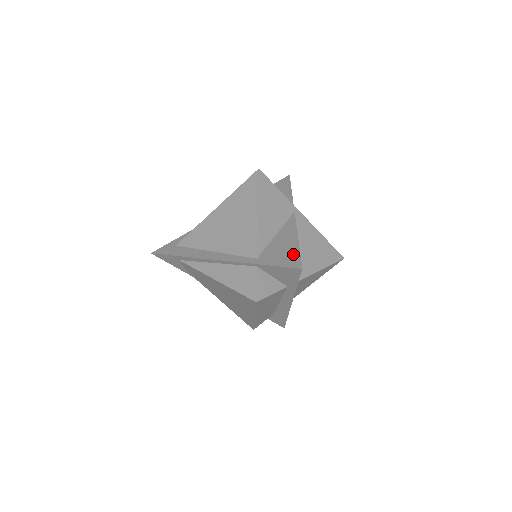
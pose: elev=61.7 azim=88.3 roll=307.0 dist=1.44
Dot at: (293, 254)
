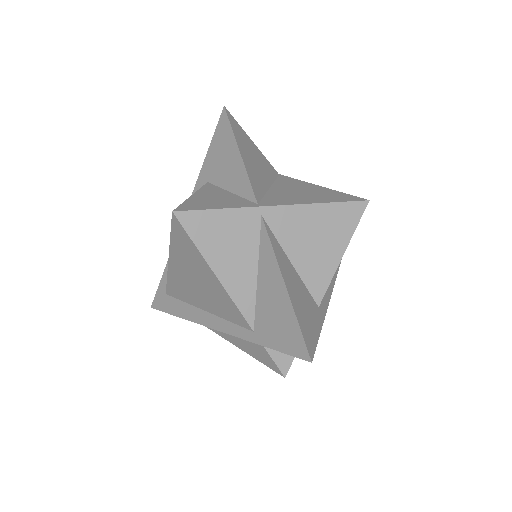
Dot at: (291, 327)
